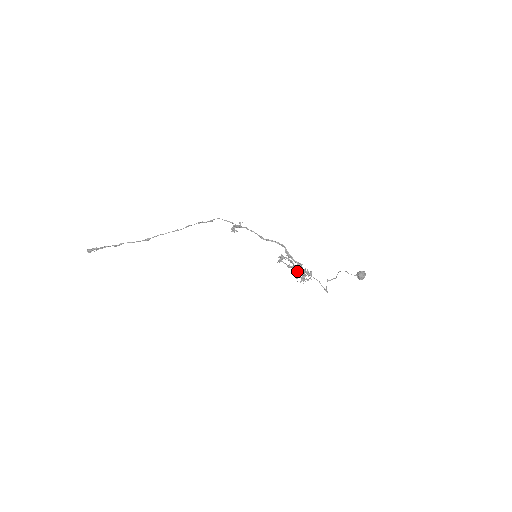
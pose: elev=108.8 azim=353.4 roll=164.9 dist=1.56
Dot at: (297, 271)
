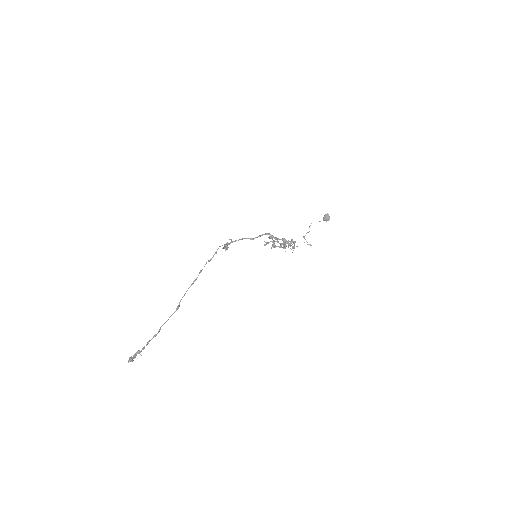
Dot at: occluded
